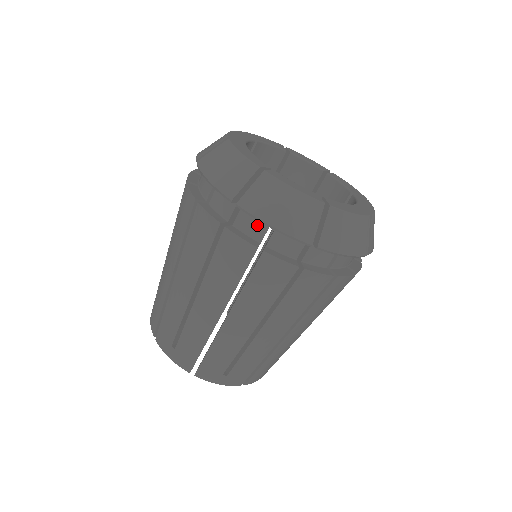
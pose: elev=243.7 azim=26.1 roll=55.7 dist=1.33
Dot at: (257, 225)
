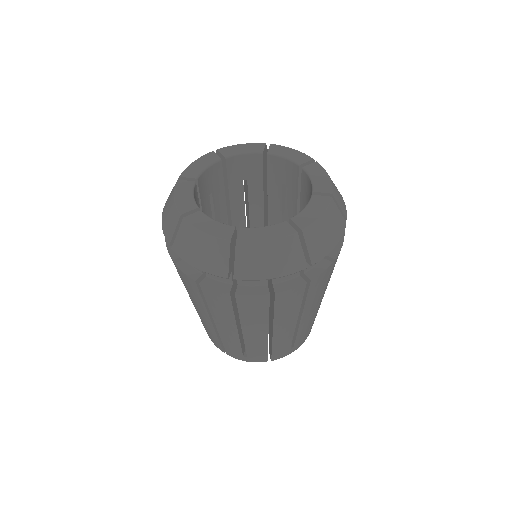
Dot at: occluded
